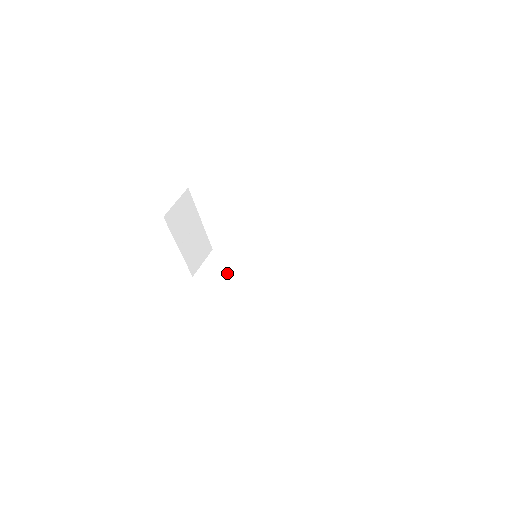
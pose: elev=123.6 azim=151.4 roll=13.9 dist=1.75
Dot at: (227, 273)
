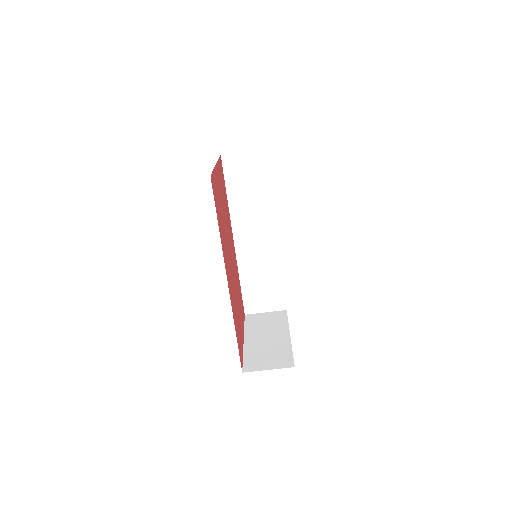
Dot at: (247, 190)
